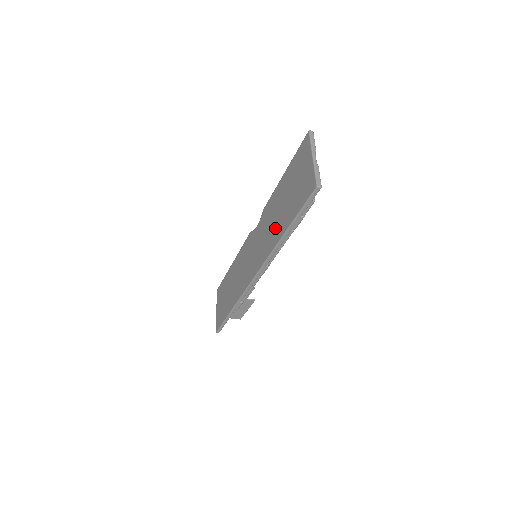
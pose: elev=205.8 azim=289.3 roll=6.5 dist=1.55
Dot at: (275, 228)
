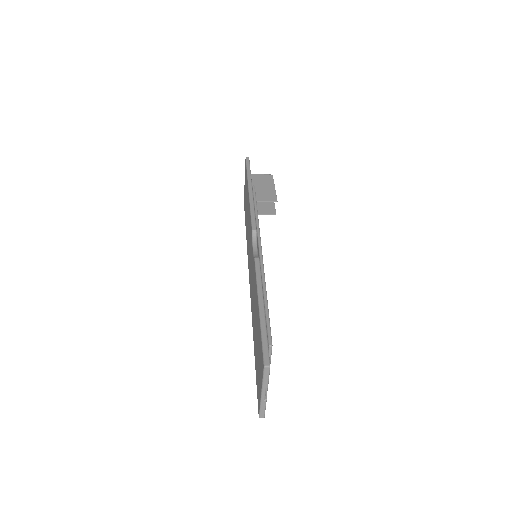
Dot at: (253, 318)
